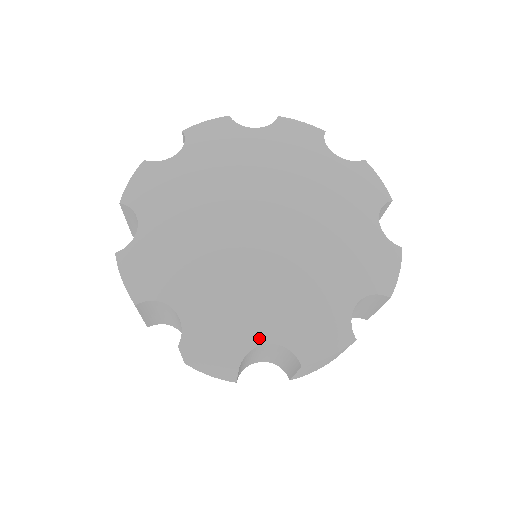
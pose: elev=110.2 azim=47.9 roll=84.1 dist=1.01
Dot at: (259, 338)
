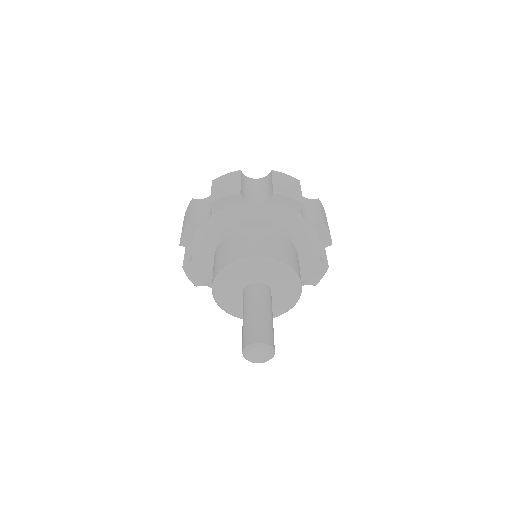
Dot at: occluded
